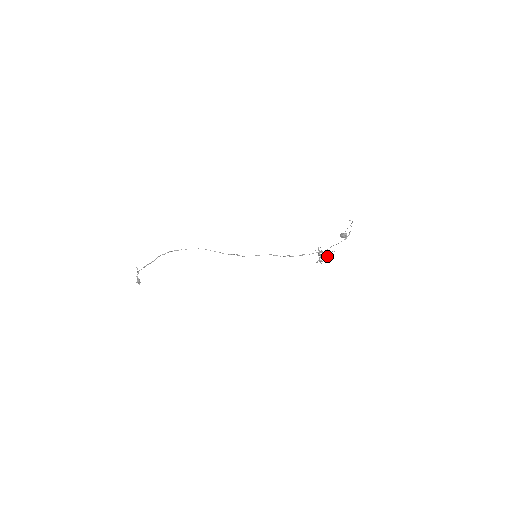
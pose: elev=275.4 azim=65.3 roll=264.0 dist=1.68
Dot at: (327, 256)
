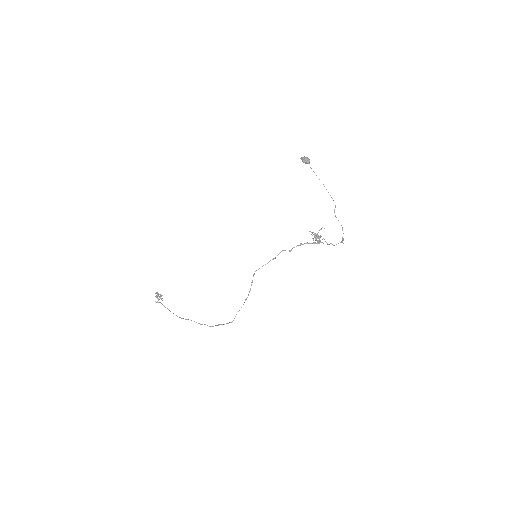
Dot at: occluded
